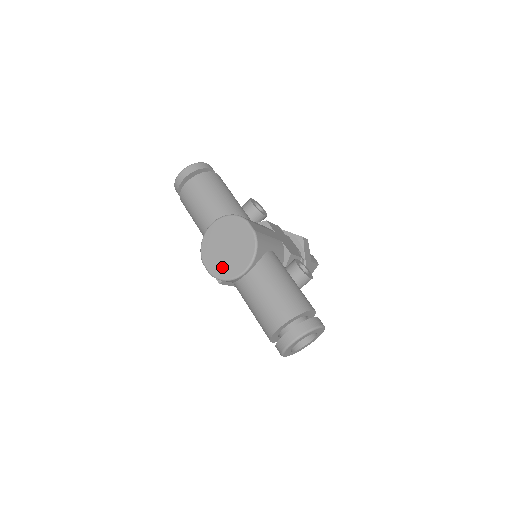
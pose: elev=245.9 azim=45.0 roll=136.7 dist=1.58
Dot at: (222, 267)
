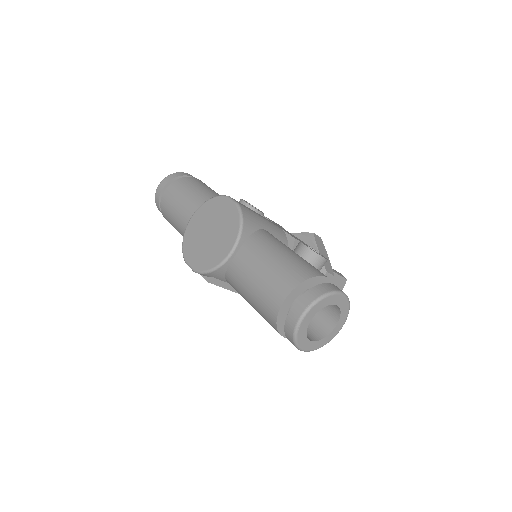
Dot at: (206, 257)
